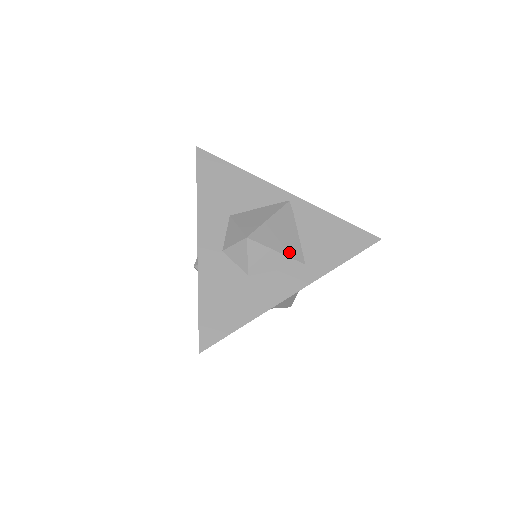
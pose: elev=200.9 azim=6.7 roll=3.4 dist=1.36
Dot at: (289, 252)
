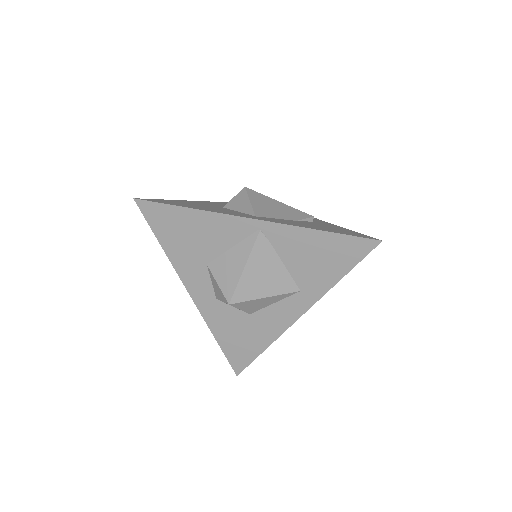
Dot at: (278, 290)
